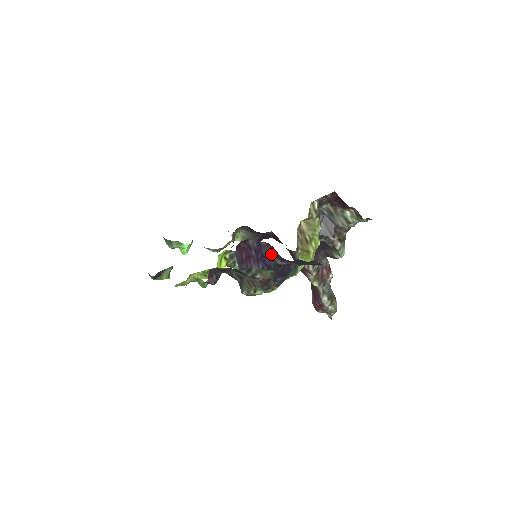
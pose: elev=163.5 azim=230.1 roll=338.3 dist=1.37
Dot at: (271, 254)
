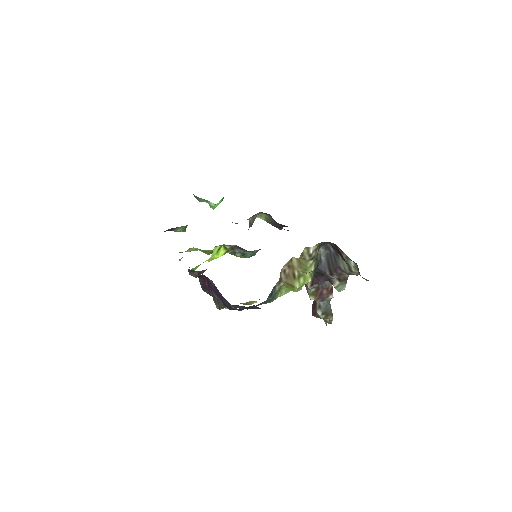
Dot at: occluded
